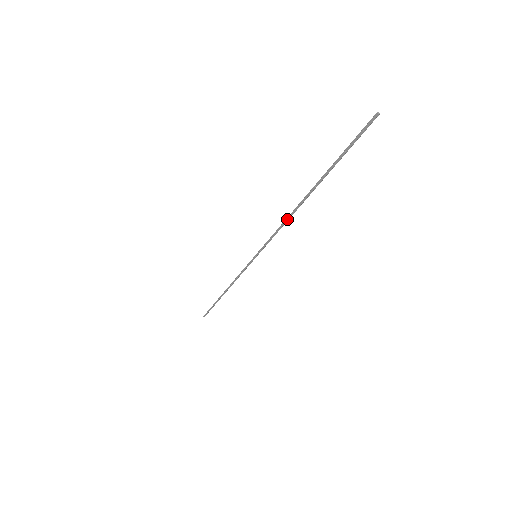
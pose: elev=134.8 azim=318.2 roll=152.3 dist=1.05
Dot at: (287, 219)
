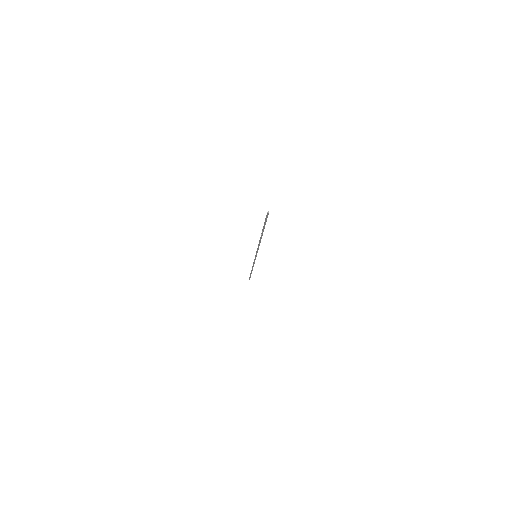
Dot at: (259, 243)
